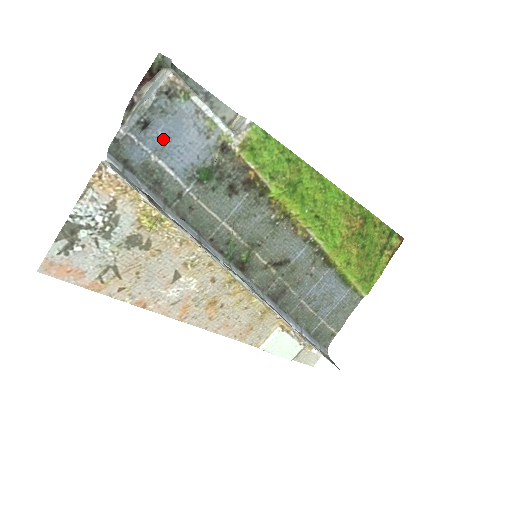
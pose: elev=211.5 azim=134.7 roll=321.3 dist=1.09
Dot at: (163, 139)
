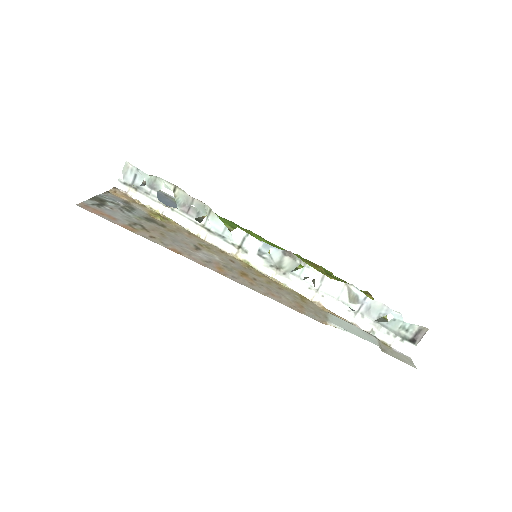
Dot at: occluded
